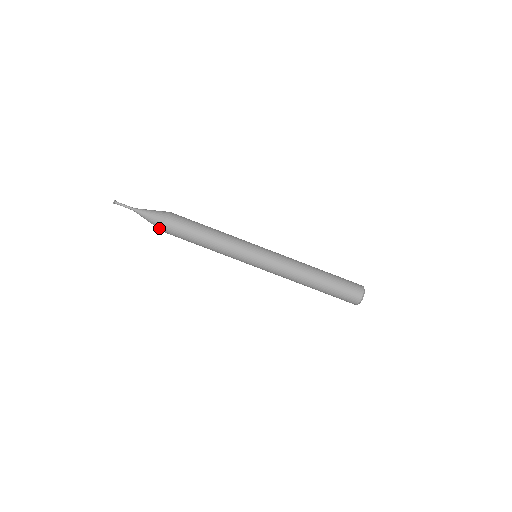
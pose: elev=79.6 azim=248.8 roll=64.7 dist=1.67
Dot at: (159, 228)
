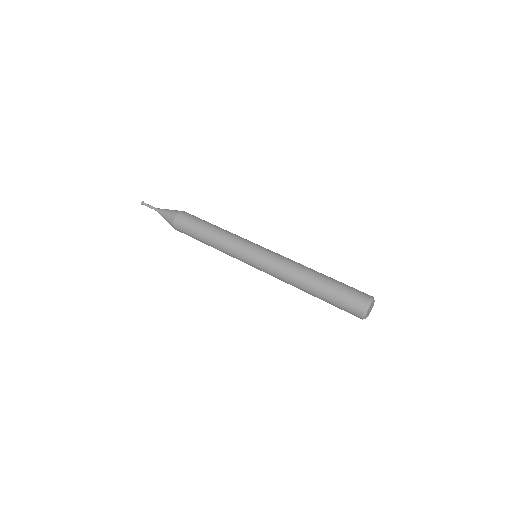
Dot at: (171, 224)
